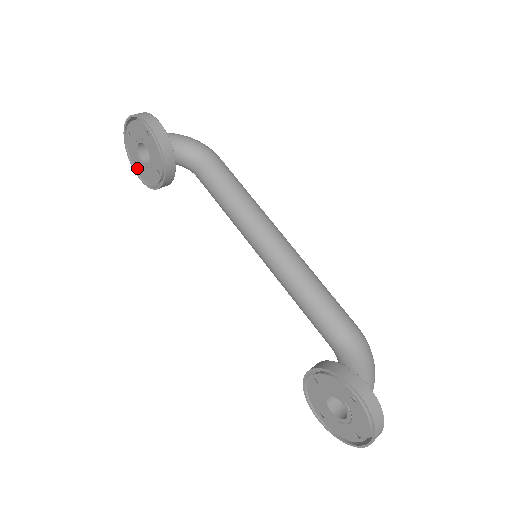
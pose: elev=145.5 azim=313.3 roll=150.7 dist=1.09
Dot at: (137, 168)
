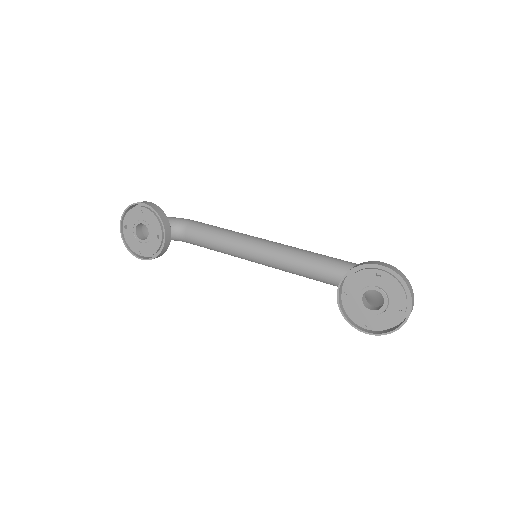
Dot at: (137, 251)
